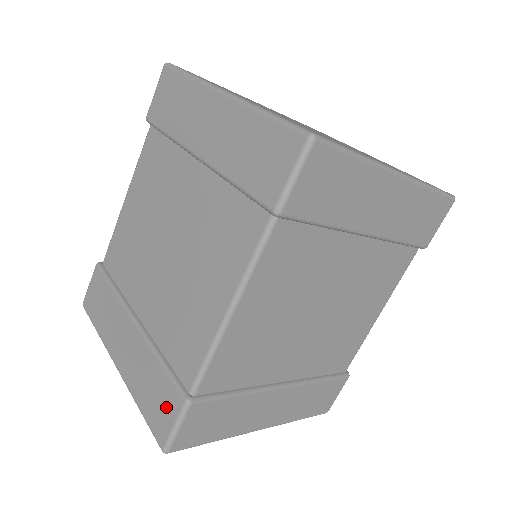
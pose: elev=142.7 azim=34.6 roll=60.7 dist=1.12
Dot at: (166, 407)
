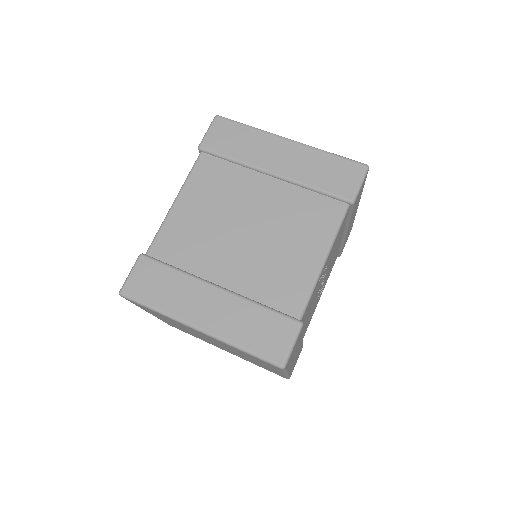
Dot at: occluded
